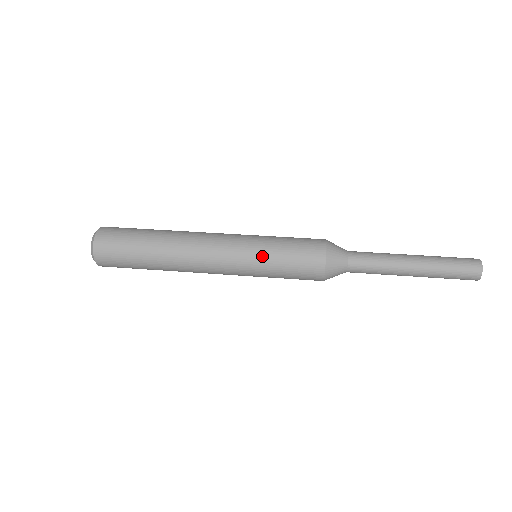
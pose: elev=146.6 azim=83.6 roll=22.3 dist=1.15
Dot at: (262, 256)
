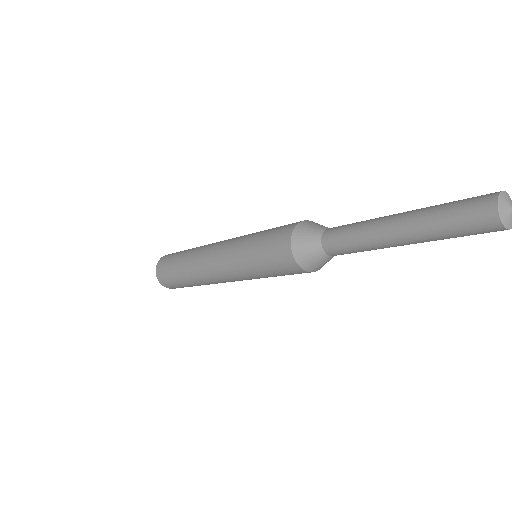
Dot at: (249, 236)
